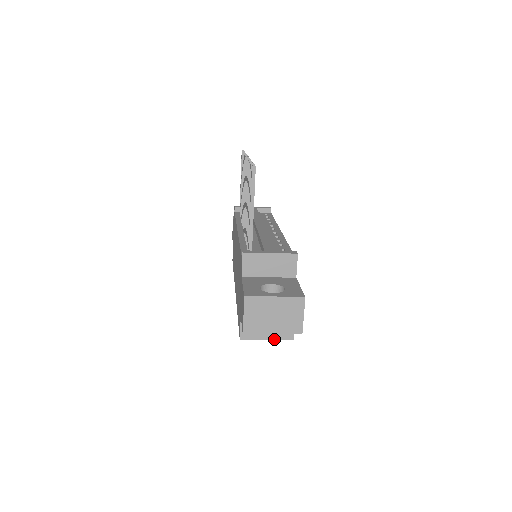
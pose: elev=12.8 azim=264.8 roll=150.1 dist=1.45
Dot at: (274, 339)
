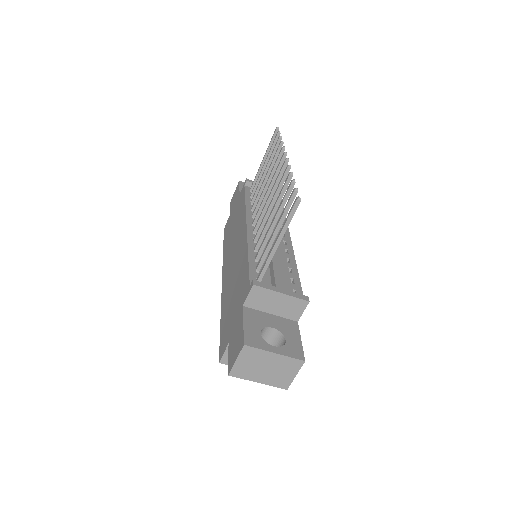
Dot at: occluded
